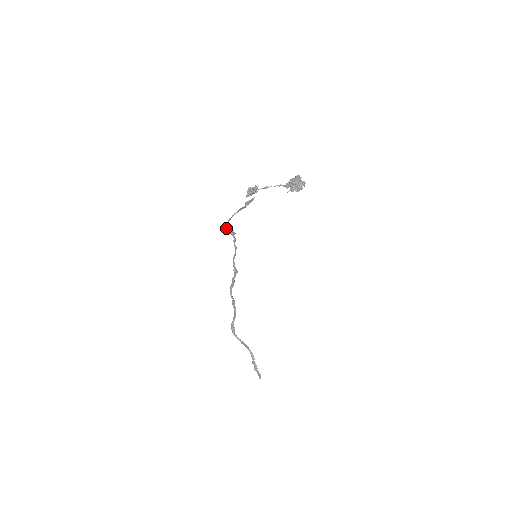
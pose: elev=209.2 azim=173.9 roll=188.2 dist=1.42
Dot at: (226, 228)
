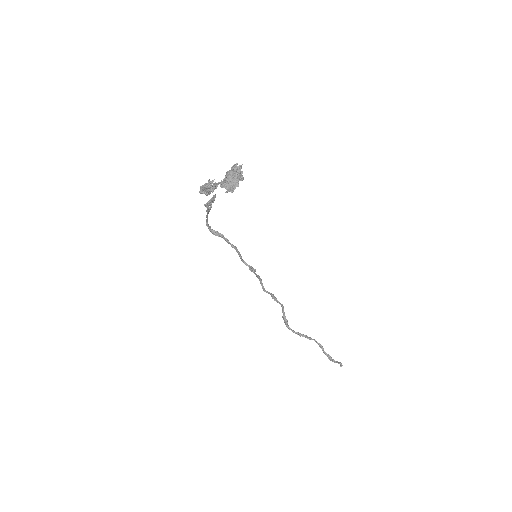
Dot at: (210, 231)
